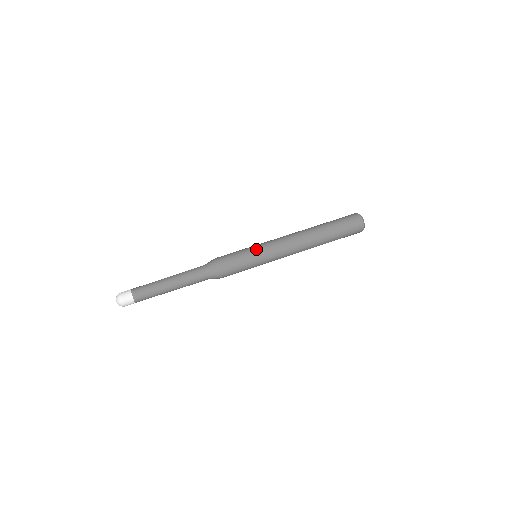
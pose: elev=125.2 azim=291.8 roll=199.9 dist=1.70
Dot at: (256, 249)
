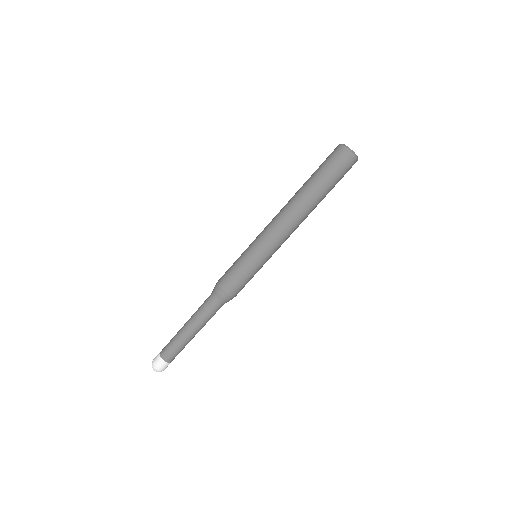
Dot at: (254, 256)
